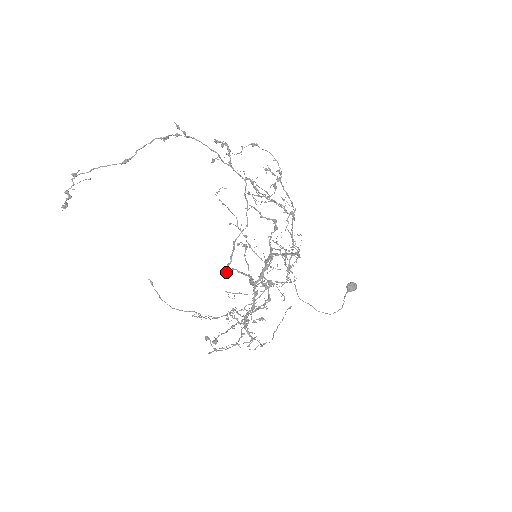
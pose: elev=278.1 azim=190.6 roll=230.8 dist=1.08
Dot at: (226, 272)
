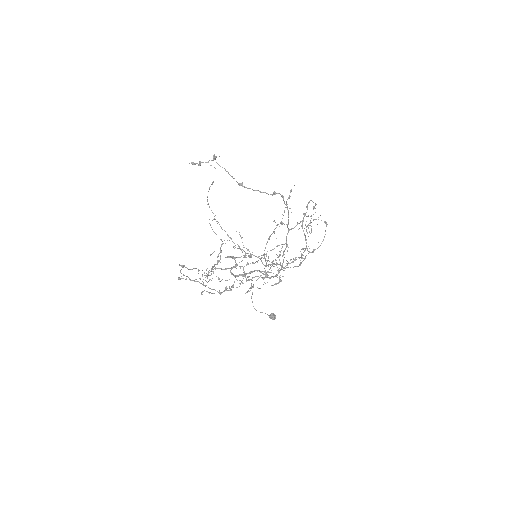
Dot at: (225, 257)
